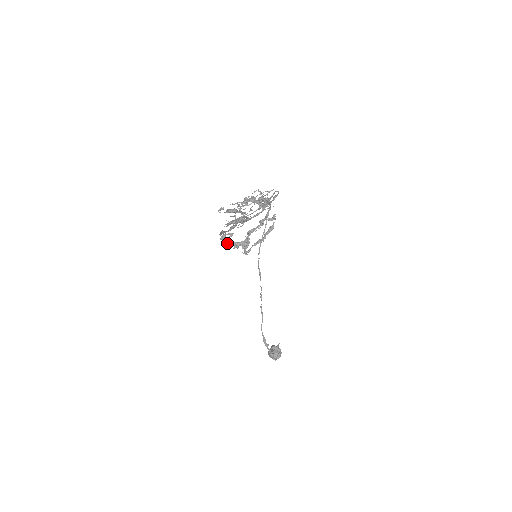
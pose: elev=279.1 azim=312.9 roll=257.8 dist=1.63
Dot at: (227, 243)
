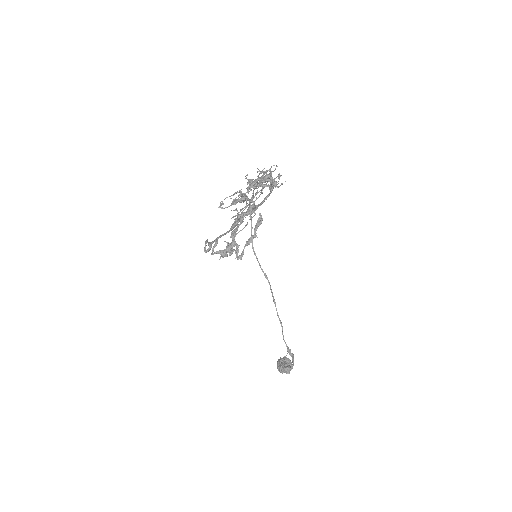
Dot at: (212, 254)
